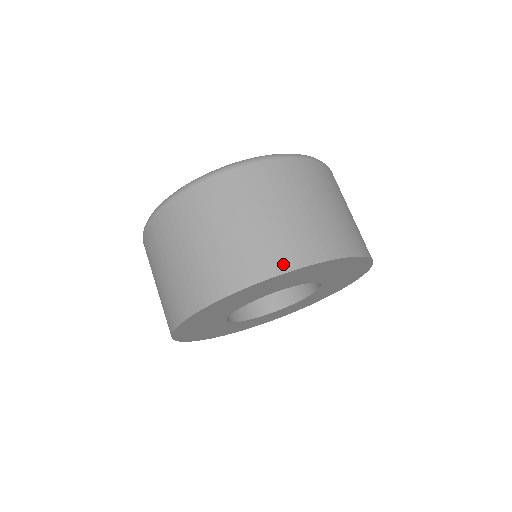
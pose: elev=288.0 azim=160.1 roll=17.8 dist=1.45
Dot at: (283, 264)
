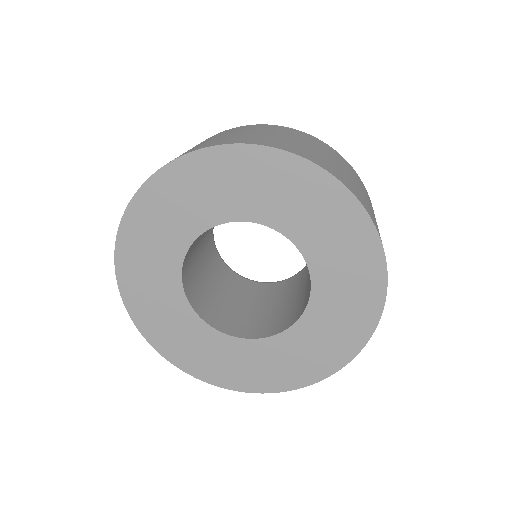
Dot at: occluded
